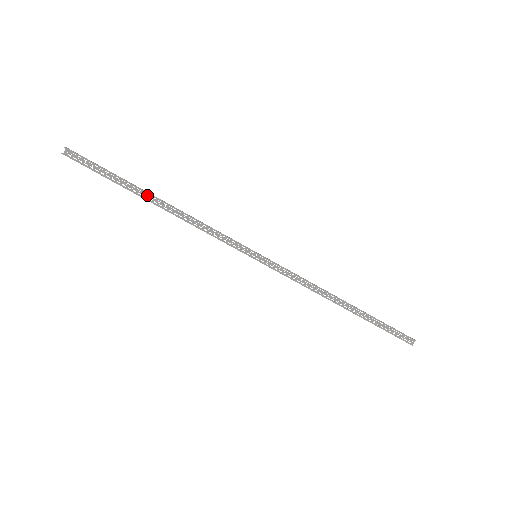
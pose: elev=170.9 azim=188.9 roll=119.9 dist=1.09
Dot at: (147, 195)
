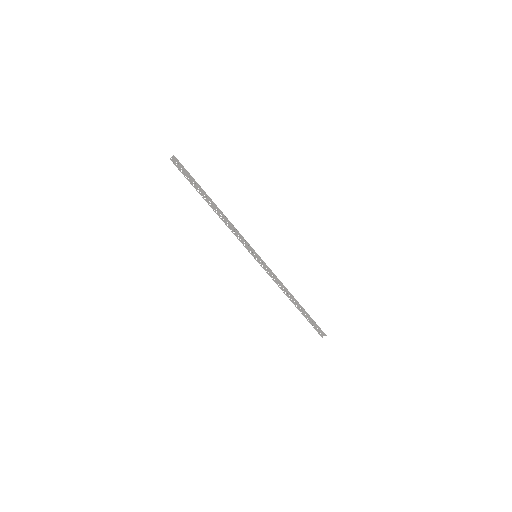
Dot at: (209, 199)
